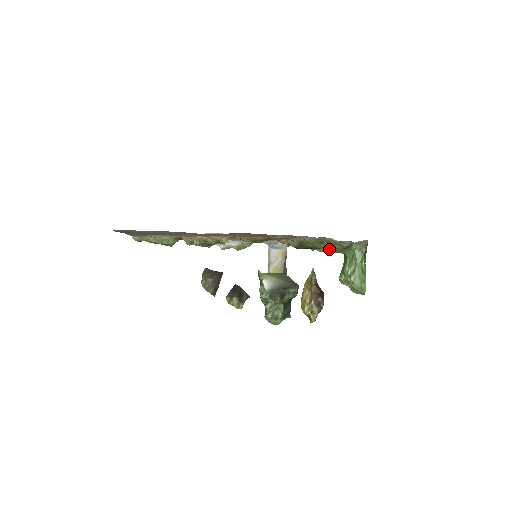
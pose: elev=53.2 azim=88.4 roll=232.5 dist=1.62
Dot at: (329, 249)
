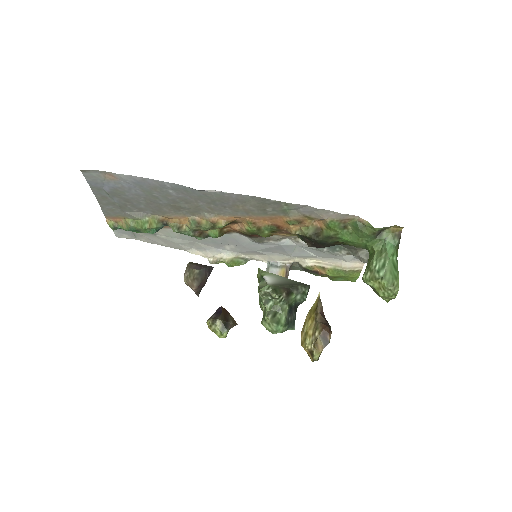
Dot at: (352, 239)
